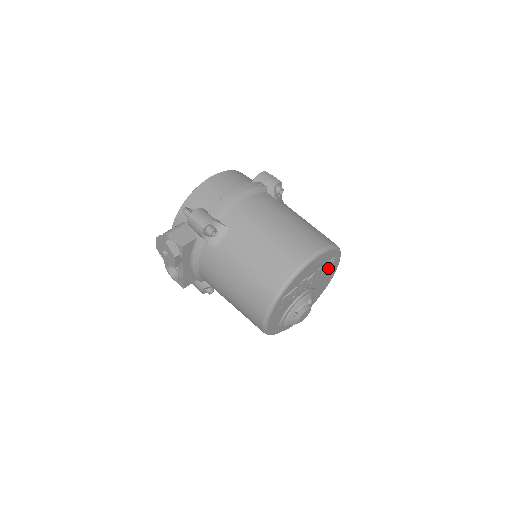
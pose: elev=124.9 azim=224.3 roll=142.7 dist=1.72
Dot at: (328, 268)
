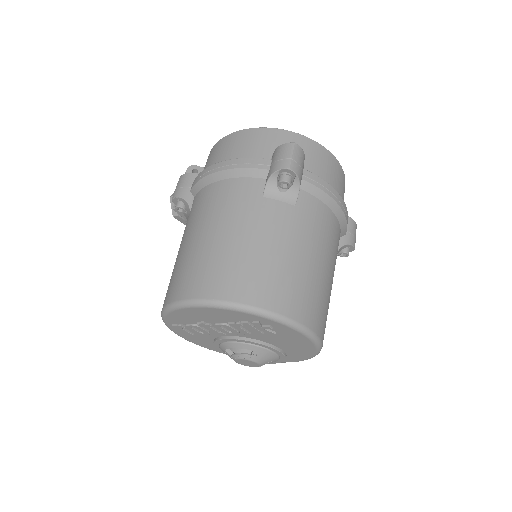
Dot at: (262, 330)
